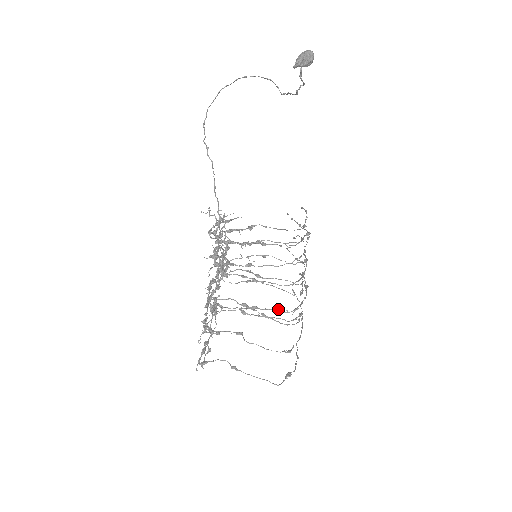
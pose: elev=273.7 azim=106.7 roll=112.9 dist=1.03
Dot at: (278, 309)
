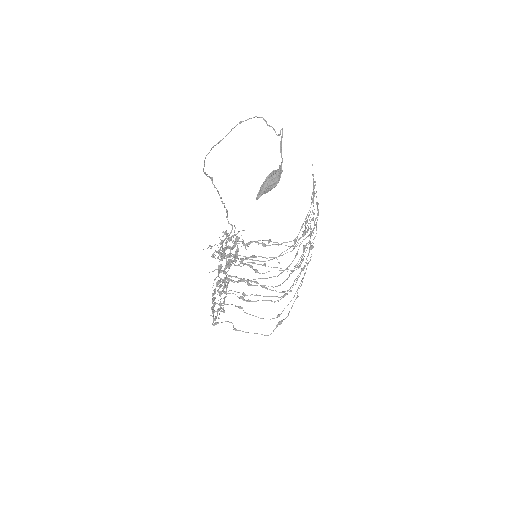
Dot at: (268, 300)
